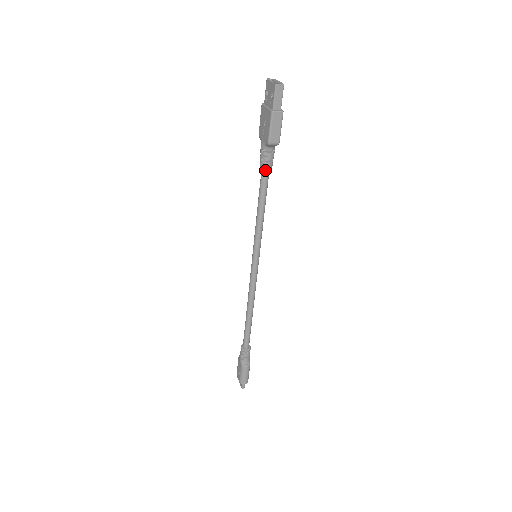
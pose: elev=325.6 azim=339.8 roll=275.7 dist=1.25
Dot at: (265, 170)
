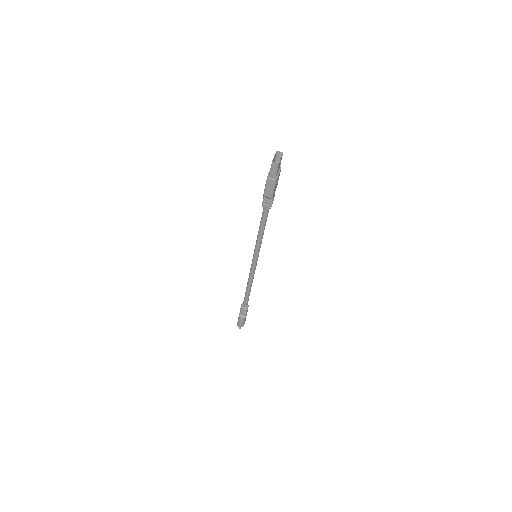
Dot at: (265, 208)
